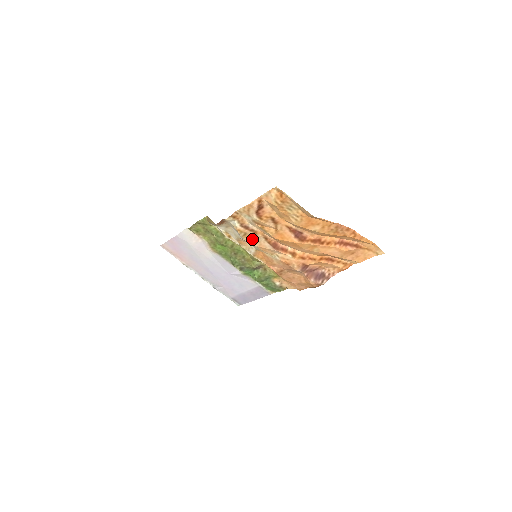
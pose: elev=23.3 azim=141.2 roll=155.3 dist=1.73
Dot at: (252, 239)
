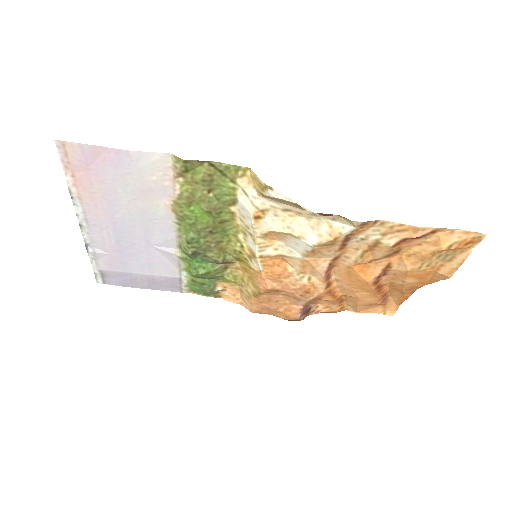
Dot at: (321, 251)
